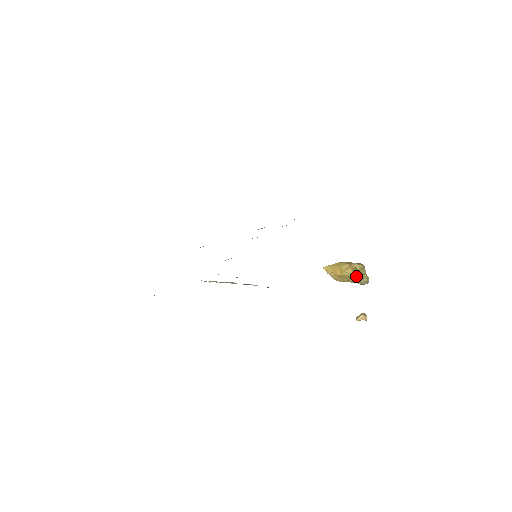
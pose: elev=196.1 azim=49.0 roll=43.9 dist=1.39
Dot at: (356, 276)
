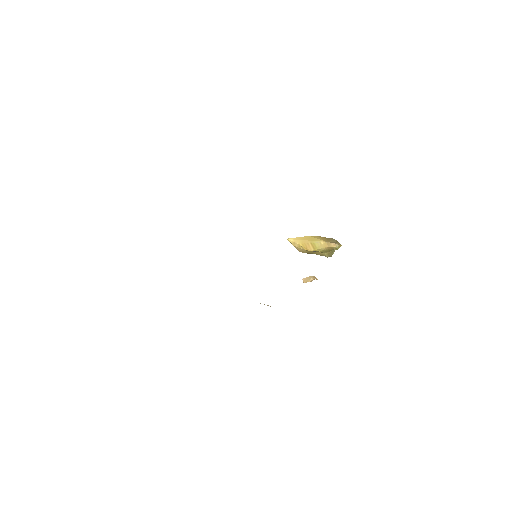
Dot at: (327, 251)
